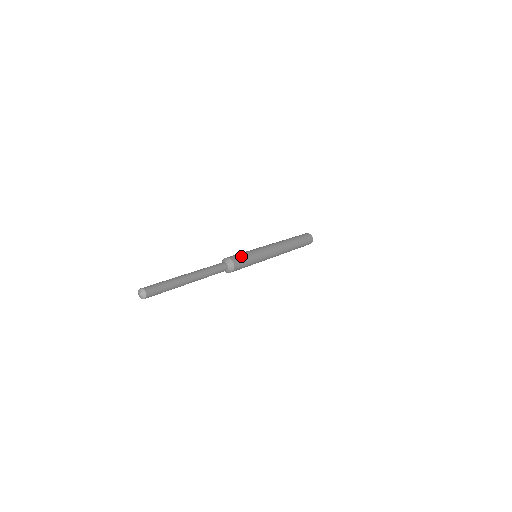
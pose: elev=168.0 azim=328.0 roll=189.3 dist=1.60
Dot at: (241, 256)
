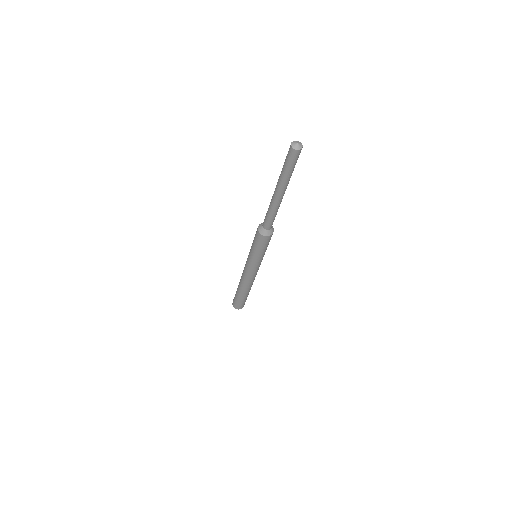
Dot at: occluded
